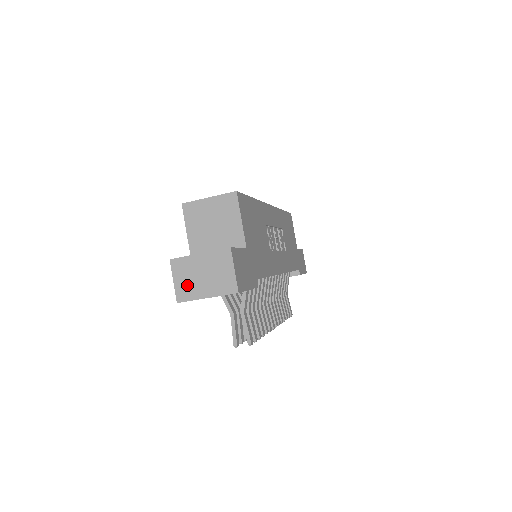
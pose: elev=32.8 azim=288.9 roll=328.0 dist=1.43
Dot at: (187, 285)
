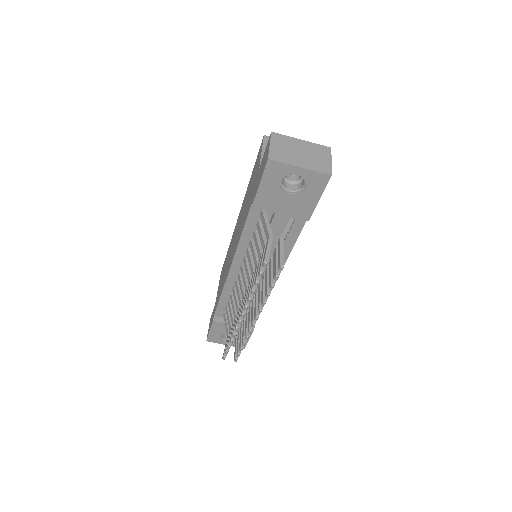
Dot at: (283, 152)
